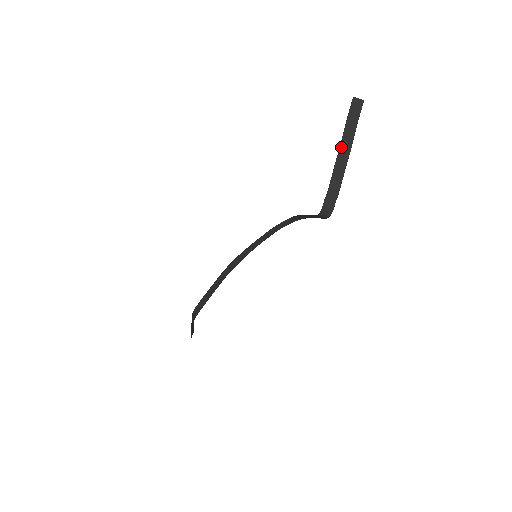
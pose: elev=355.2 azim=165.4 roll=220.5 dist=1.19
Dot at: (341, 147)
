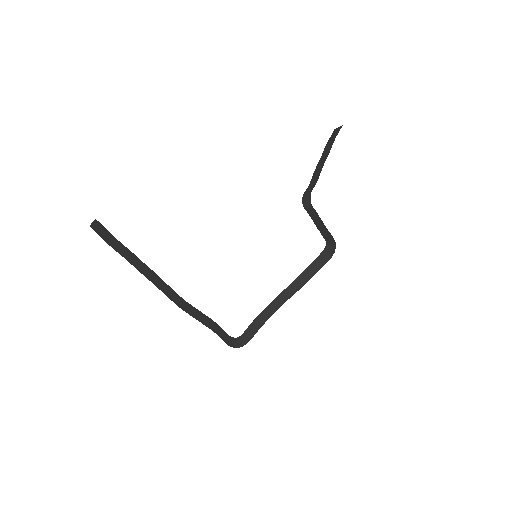
Dot at: (321, 158)
